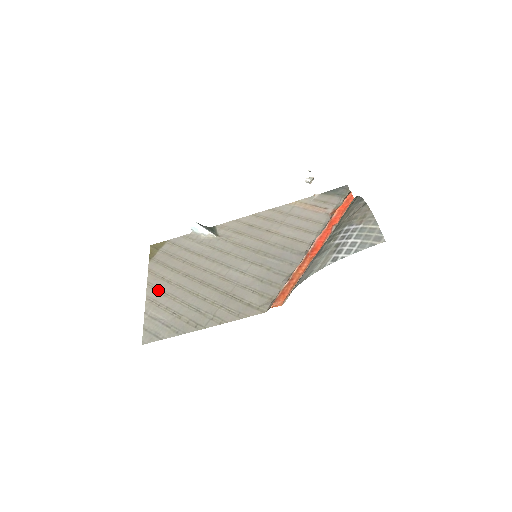
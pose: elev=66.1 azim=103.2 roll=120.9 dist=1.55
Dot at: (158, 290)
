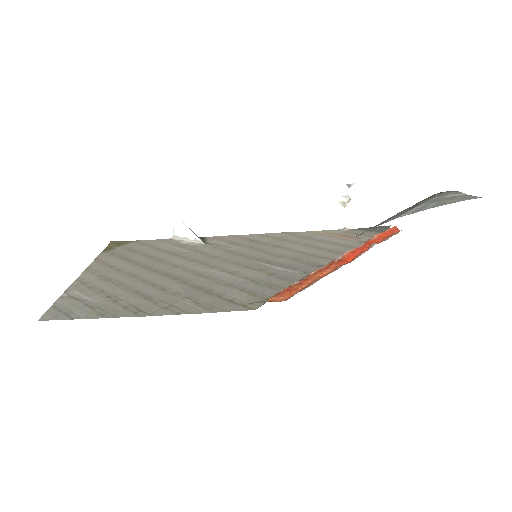
Dot at: (98, 275)
